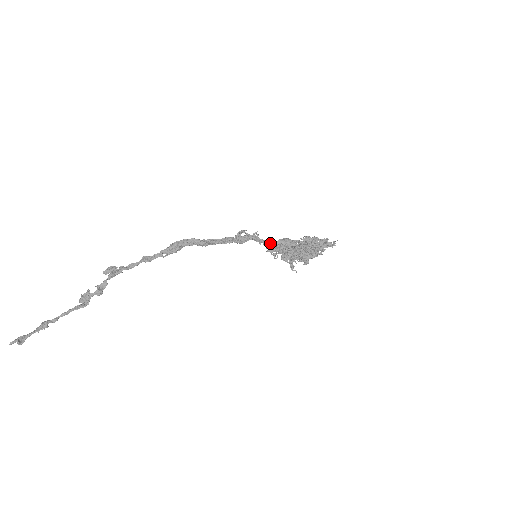
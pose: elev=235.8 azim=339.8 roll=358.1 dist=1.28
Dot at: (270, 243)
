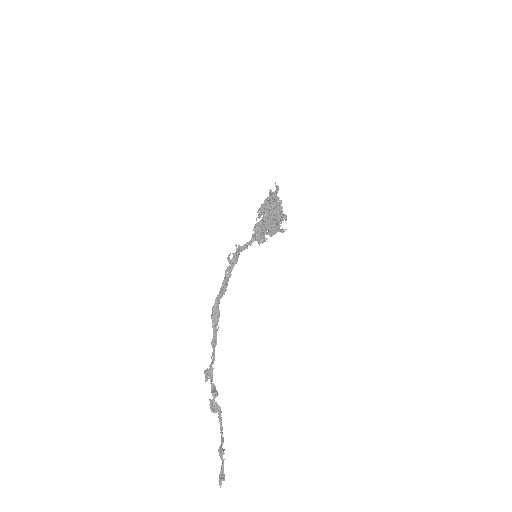
Dot at: (252, 239)
